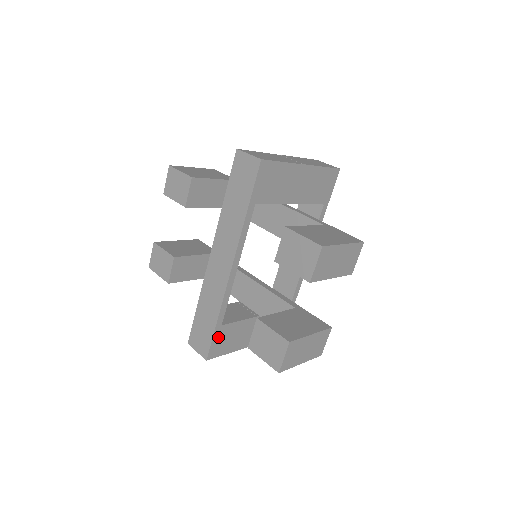
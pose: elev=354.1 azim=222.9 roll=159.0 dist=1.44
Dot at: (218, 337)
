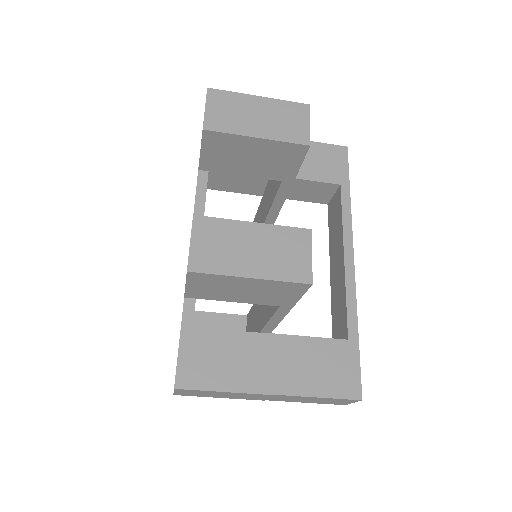
Dot at: (191, 348)
